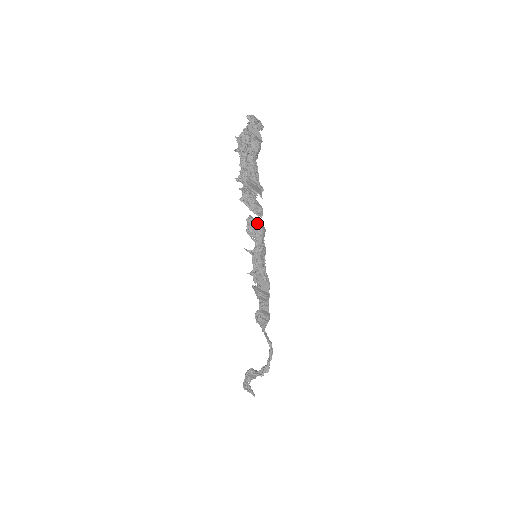
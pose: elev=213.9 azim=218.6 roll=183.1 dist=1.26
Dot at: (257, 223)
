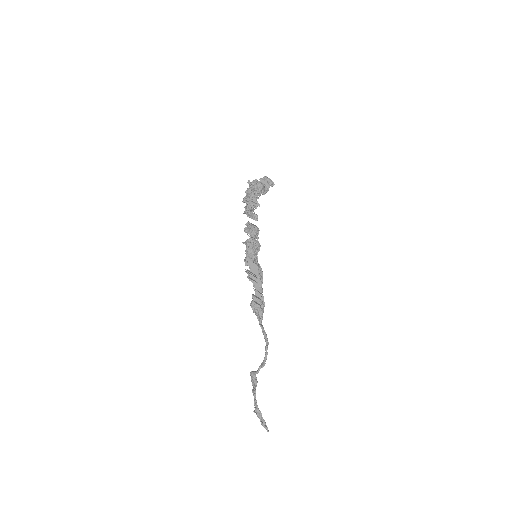
Dot at: (252, 224)
